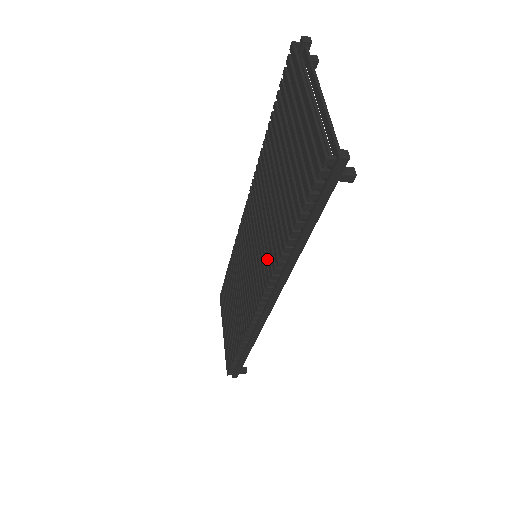
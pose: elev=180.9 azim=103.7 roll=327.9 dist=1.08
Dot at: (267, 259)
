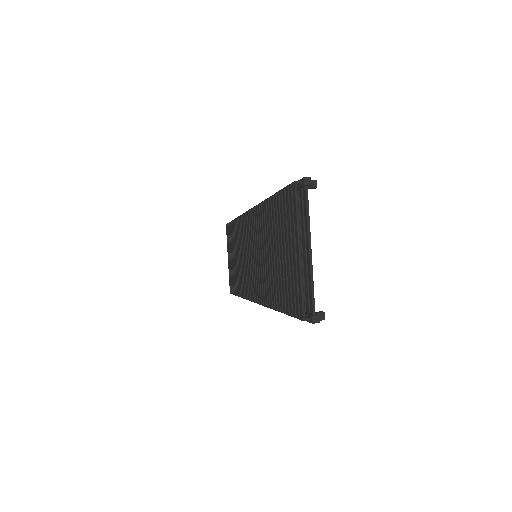
Dot at: (263, 289)
